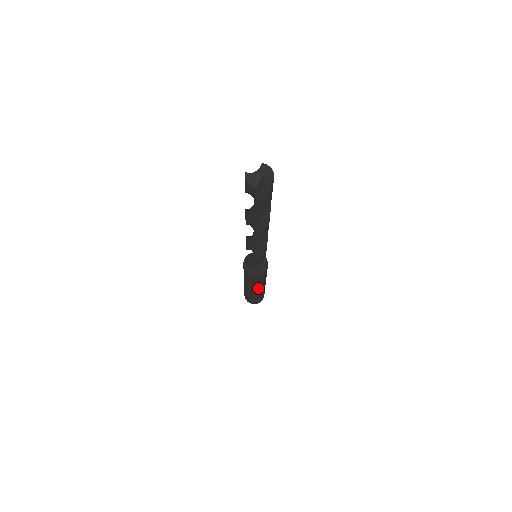
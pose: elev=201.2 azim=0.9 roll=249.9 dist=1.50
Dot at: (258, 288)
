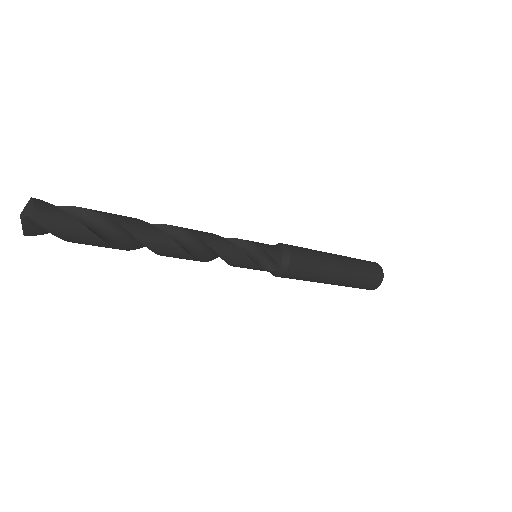
Dot at: (325, 282)
